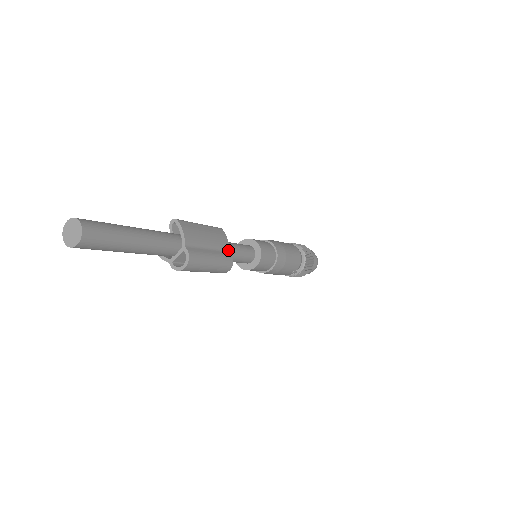
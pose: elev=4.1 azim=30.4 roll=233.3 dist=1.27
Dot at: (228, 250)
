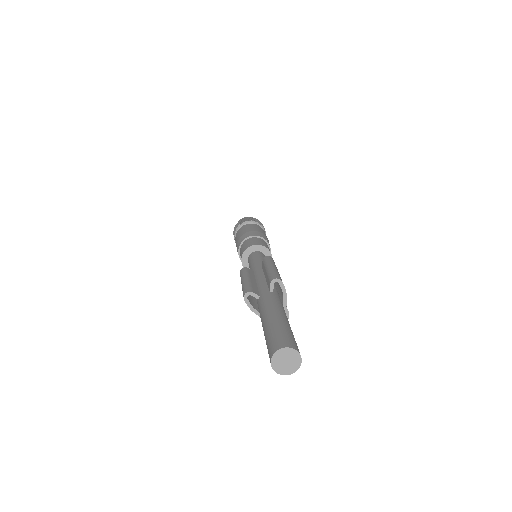
Dot at: occluded
